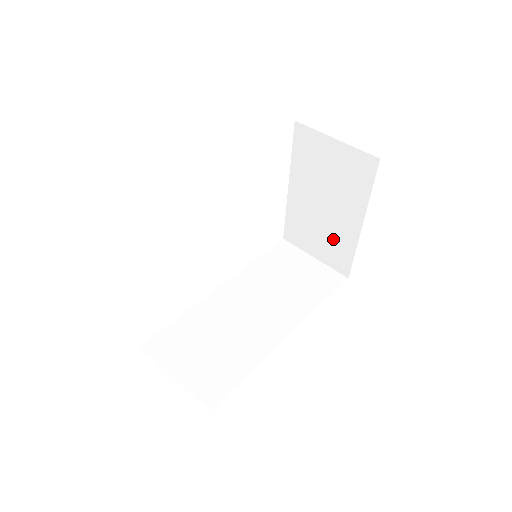
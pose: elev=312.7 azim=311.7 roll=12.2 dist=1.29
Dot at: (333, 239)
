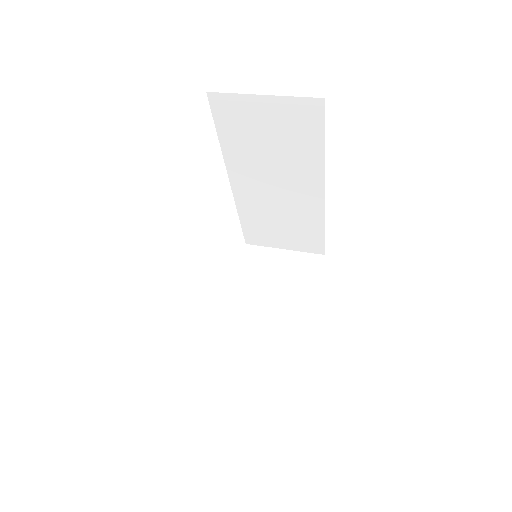
Dot at: (278, 345)
